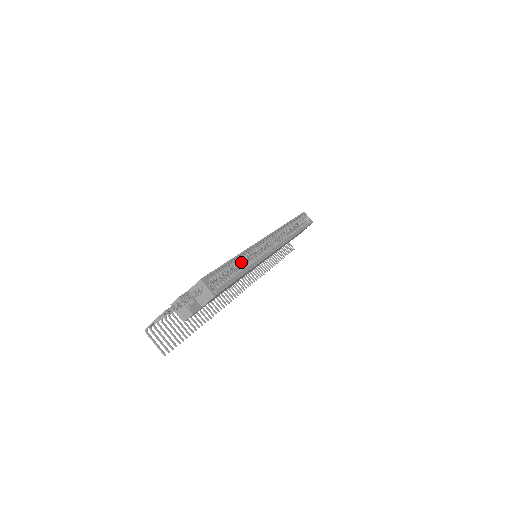
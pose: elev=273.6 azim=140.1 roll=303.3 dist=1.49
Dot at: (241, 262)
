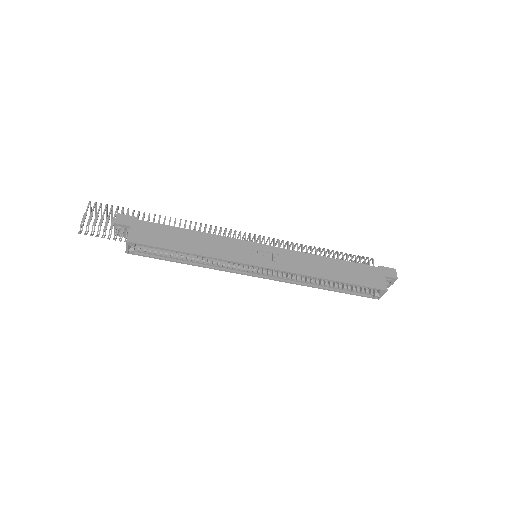
Dot at: occluded
